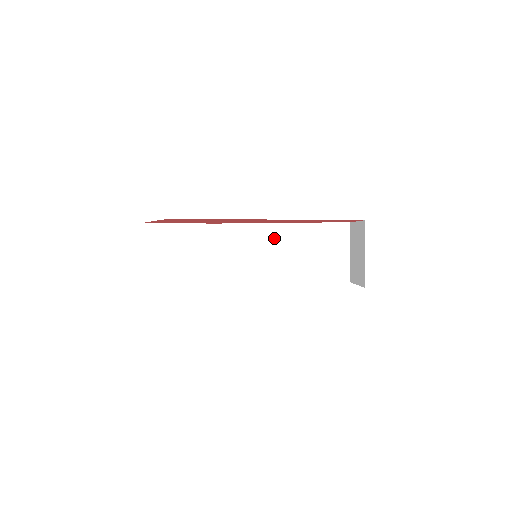
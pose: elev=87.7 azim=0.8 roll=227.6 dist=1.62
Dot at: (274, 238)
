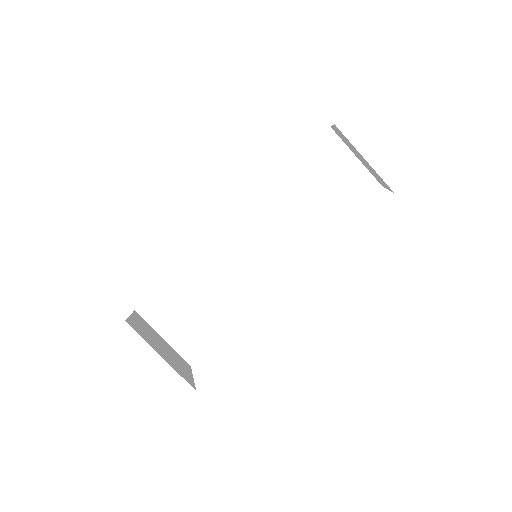
Dot at: (268, 211)
